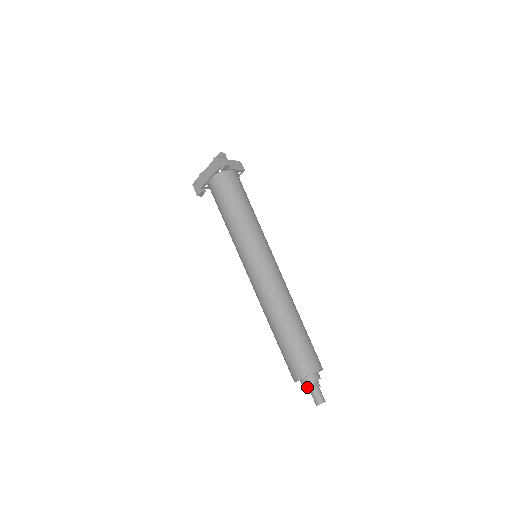
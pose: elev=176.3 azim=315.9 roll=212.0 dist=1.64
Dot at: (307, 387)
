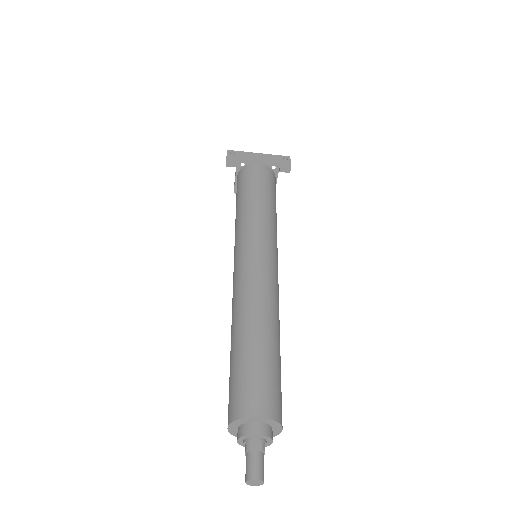
Dot at: (251, 441)
